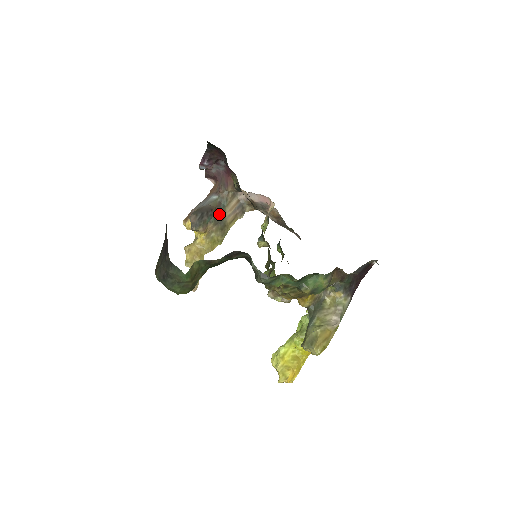
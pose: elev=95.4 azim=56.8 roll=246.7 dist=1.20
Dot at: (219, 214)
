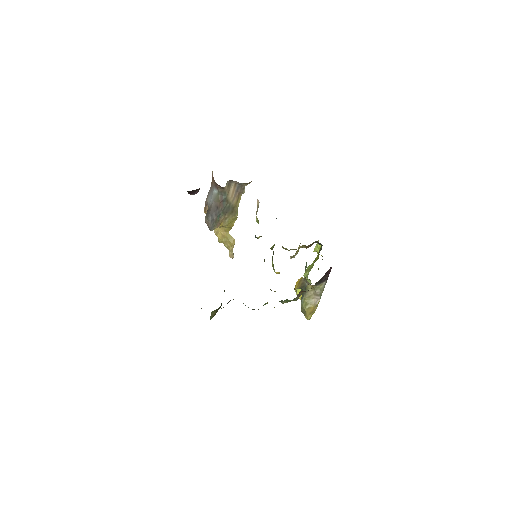
Dot at: (224, 206)
